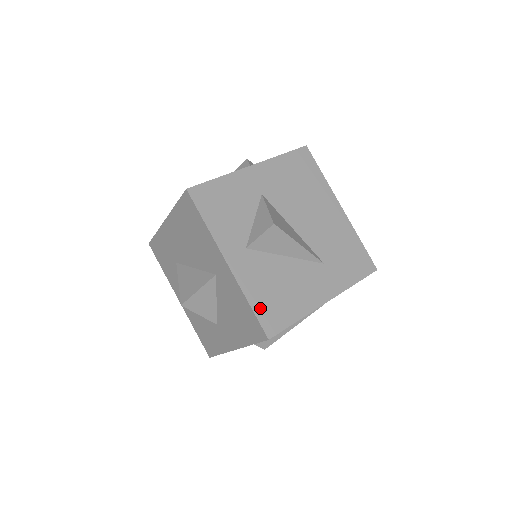
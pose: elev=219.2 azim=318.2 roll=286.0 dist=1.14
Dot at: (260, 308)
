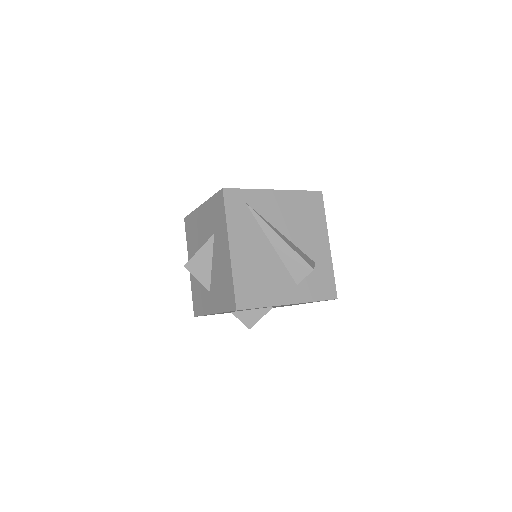
Dot at: occluded
